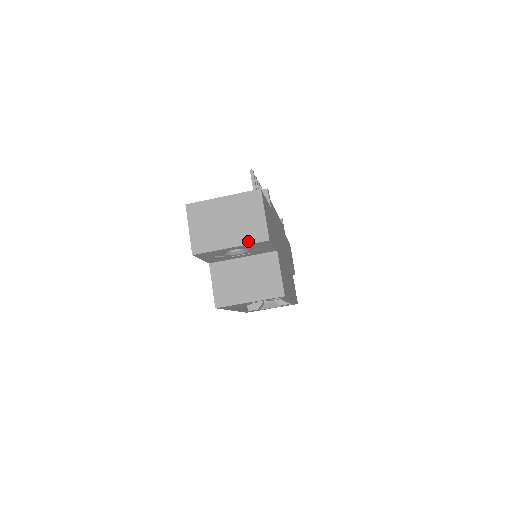
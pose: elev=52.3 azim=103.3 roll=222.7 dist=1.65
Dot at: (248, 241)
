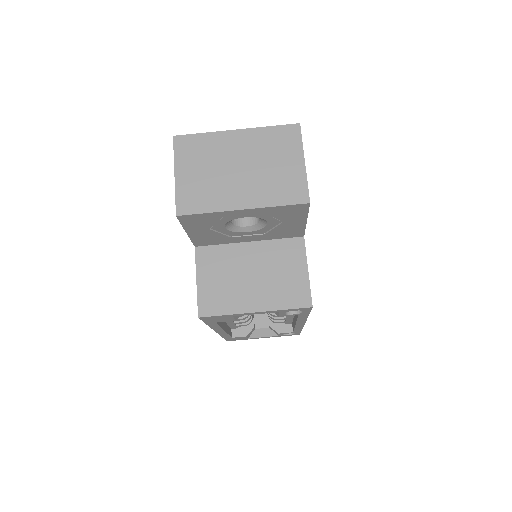
Dot at: (274, 201)
